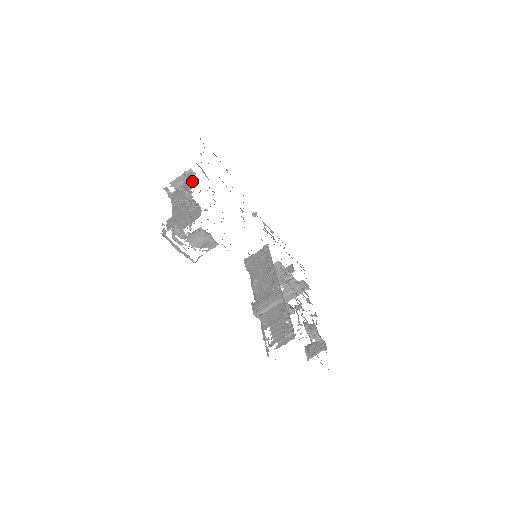
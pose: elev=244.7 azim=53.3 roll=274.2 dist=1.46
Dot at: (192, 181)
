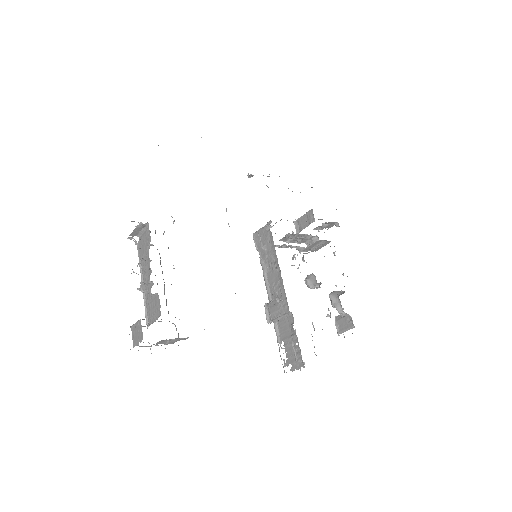
Dot at: (148, 237)
